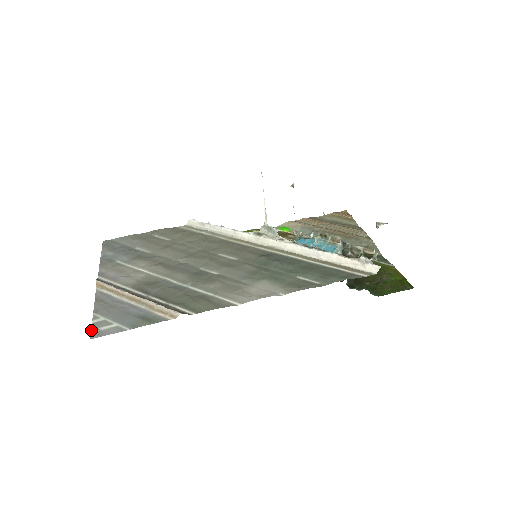
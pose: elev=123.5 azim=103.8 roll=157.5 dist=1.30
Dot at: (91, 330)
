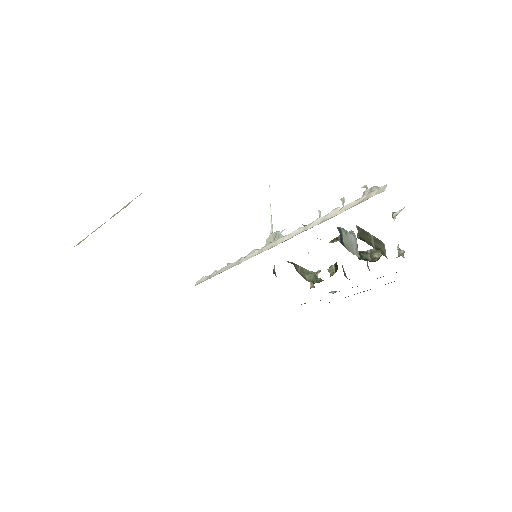
Dot at: occluded
